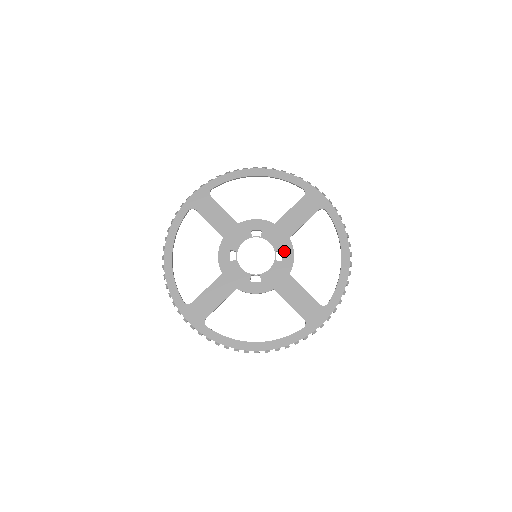
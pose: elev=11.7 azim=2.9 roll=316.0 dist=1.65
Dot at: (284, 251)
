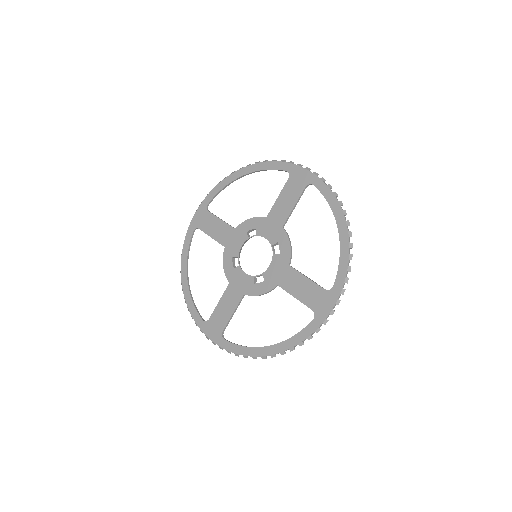
Dot at: (280, 242)
